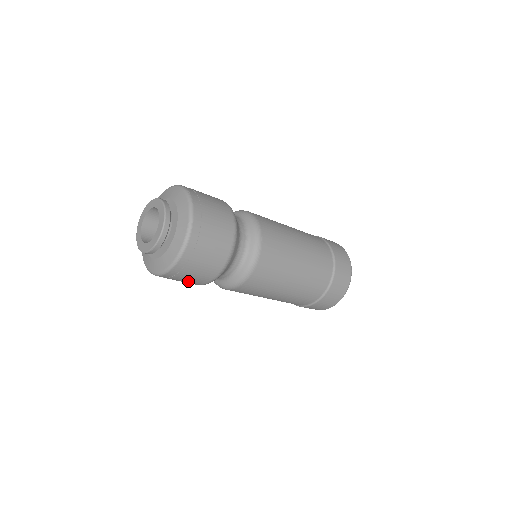
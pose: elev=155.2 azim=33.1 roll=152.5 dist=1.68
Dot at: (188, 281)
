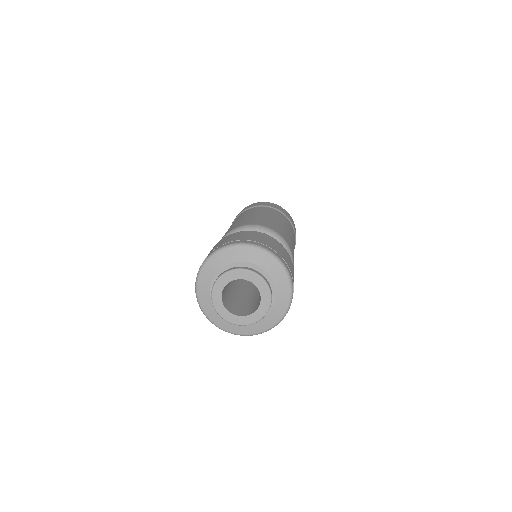
Dot at: occluded
